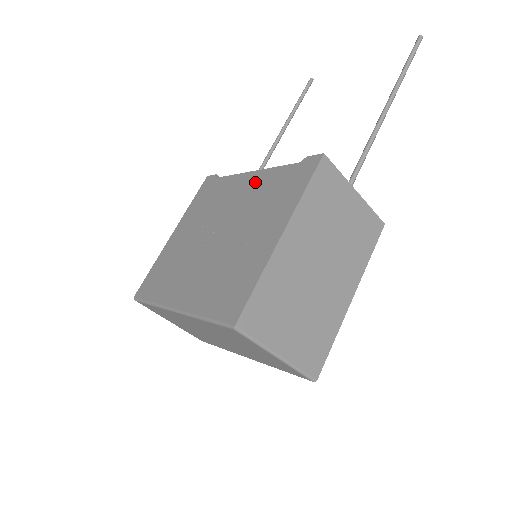
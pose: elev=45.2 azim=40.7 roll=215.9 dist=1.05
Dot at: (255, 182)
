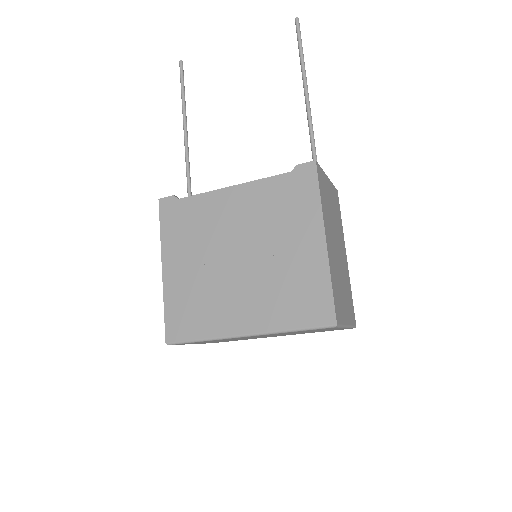
Dot at: (246, 197)
